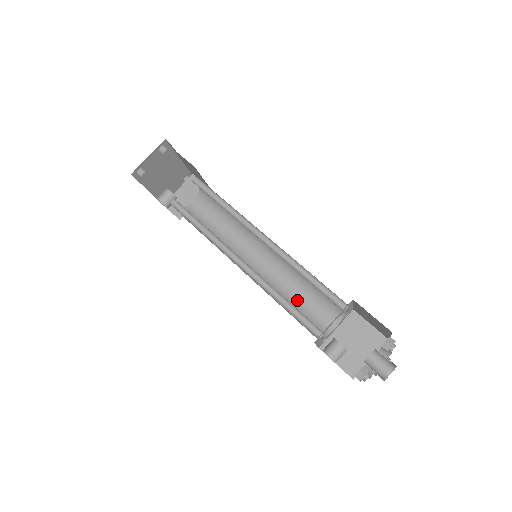
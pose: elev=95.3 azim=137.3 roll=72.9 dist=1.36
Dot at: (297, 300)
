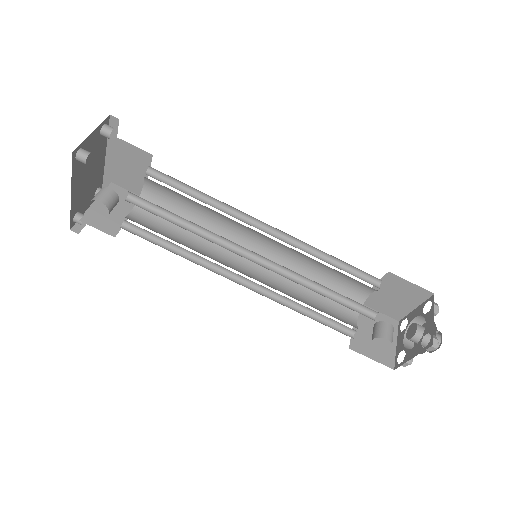
Dot at: (309, 301)
